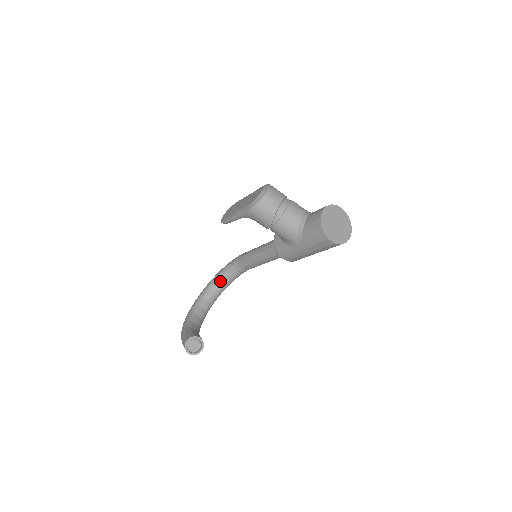
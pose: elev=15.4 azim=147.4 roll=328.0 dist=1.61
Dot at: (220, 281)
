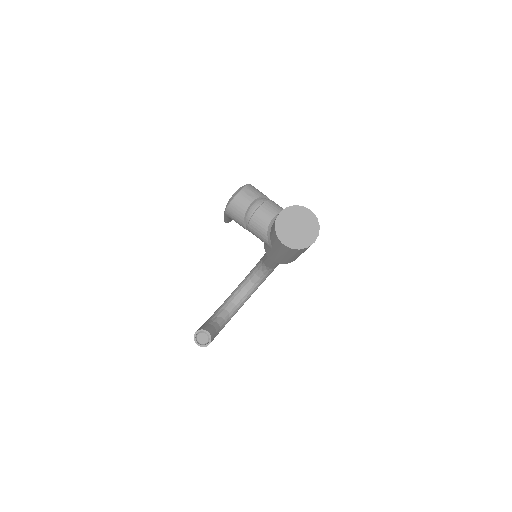
Dot at: (251, 278)
